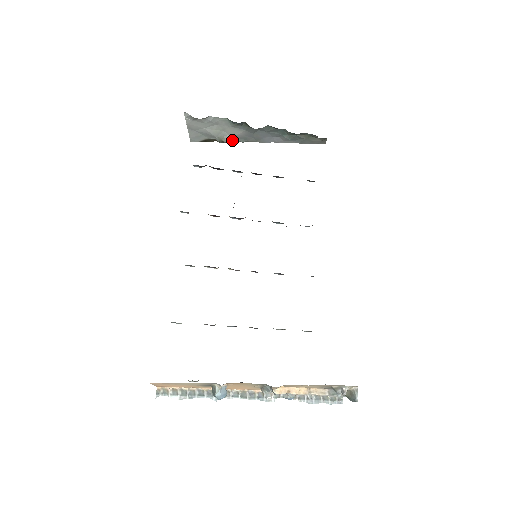
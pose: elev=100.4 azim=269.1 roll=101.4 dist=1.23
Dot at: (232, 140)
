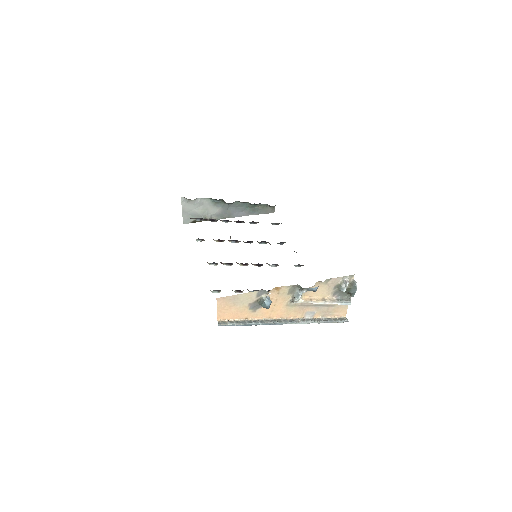
Dot at: (212, 218)
